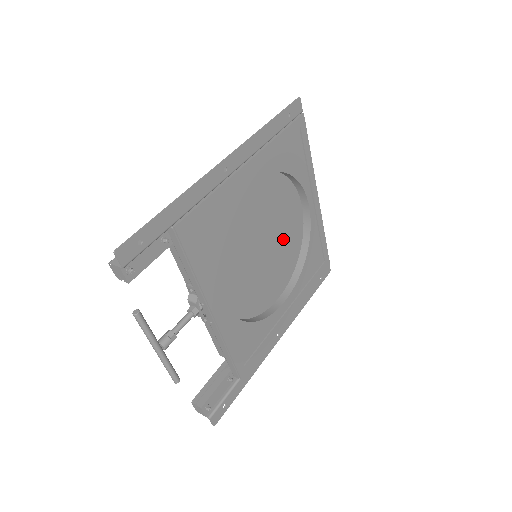
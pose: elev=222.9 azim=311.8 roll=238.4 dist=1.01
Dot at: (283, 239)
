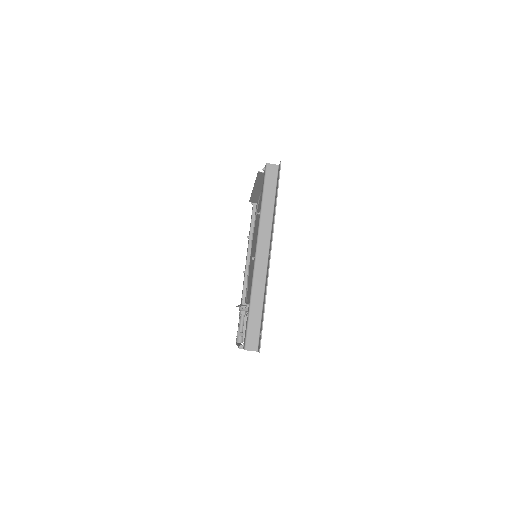
Dot at: occluded
